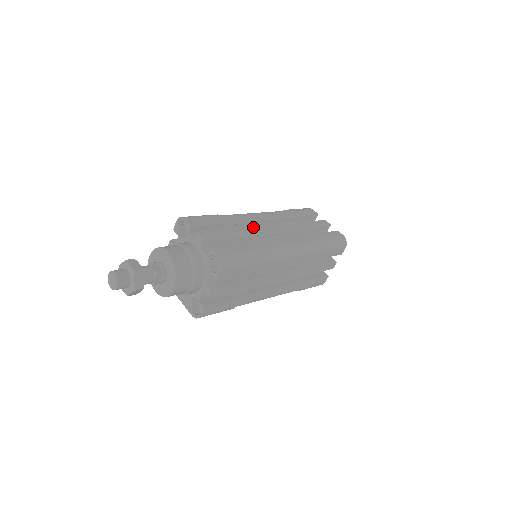
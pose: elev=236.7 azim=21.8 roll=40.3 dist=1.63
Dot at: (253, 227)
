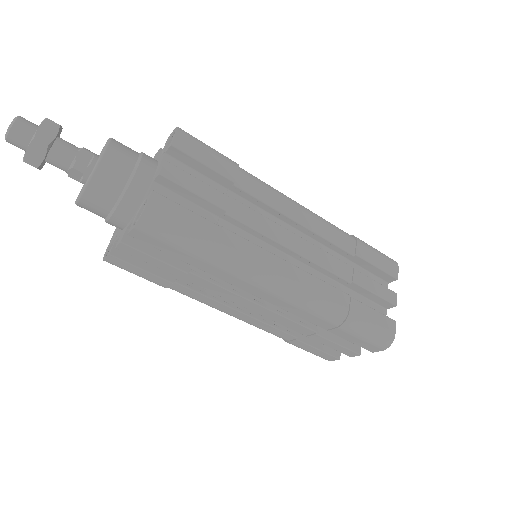
Dot at: (266, 217)
